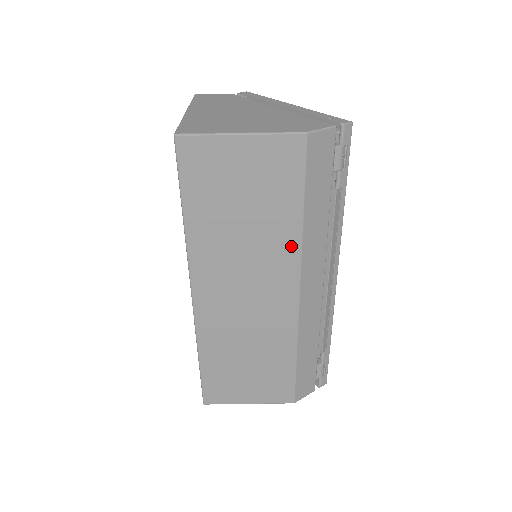
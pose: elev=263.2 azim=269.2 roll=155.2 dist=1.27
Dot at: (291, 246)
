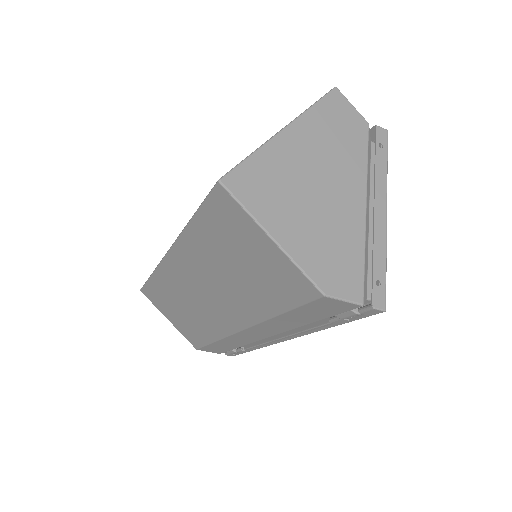
Dot at: (255, 314)
